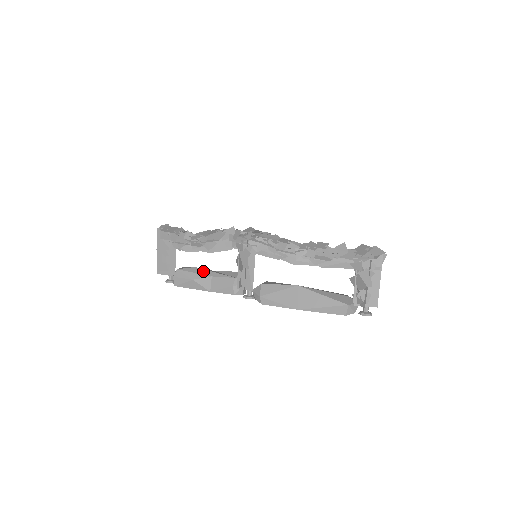
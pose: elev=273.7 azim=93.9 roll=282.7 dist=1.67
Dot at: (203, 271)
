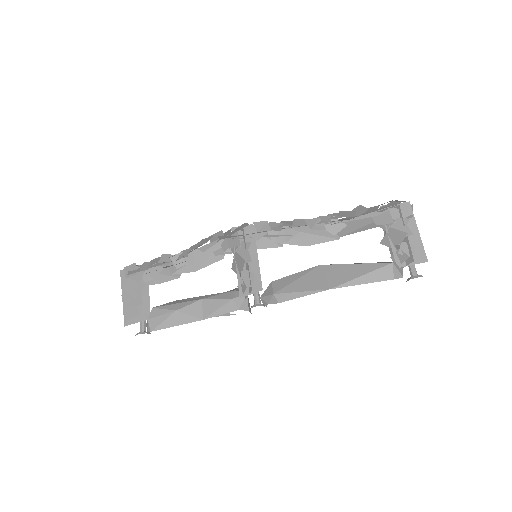
Dot at: (189, 299)
